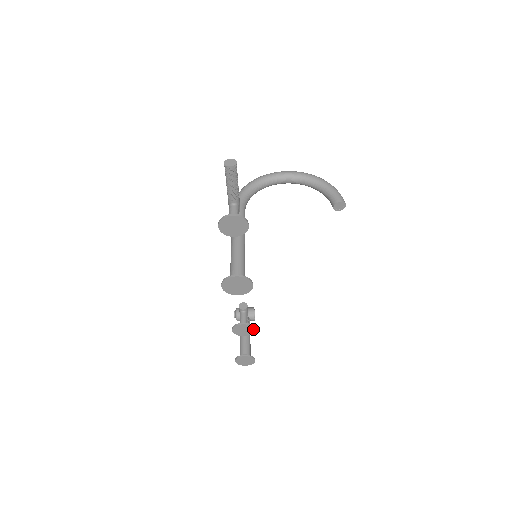
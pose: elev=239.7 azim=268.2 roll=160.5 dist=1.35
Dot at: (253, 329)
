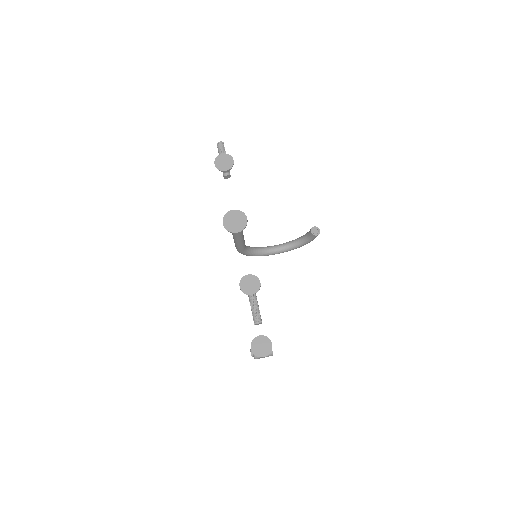
Dot at: (258, 281)
